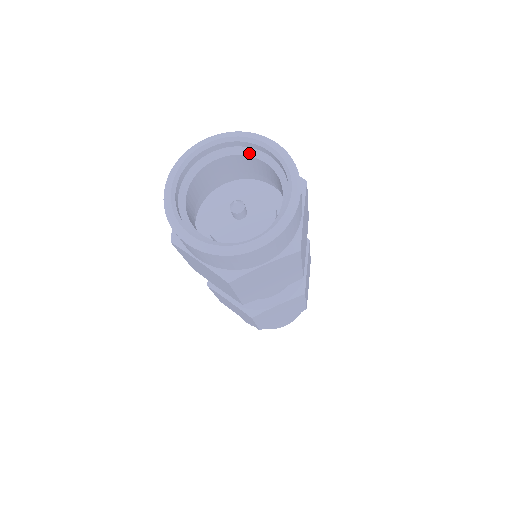
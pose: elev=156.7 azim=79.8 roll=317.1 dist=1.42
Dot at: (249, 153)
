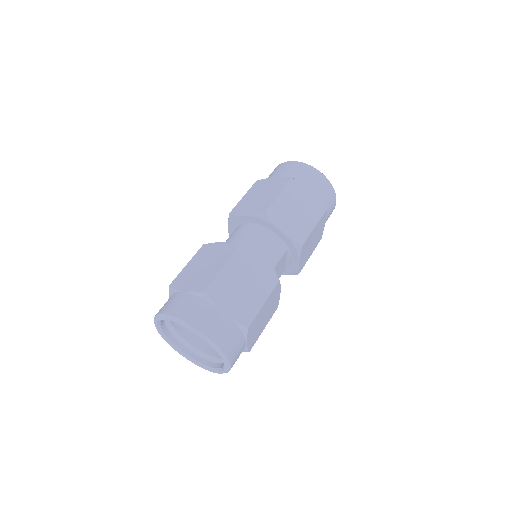
Dot at: occluded
